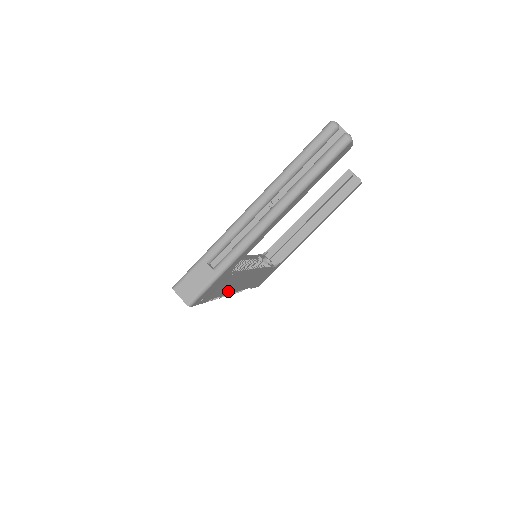
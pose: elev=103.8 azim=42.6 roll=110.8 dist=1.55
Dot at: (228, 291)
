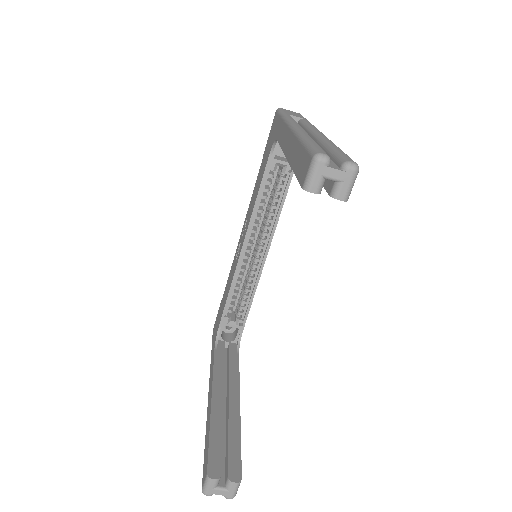
Dot at: occluded
